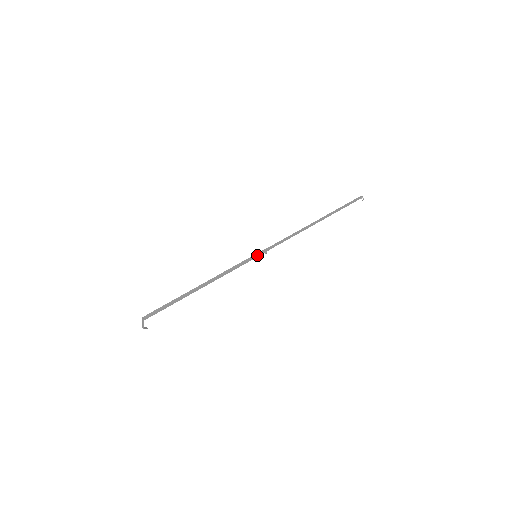
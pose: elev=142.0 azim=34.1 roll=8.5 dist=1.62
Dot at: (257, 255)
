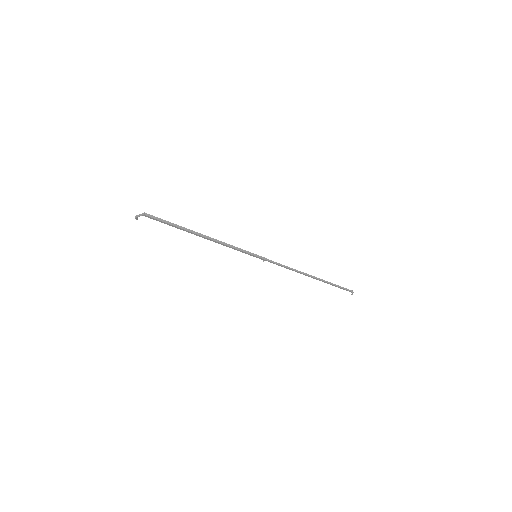
Dot at: (257, 256)
